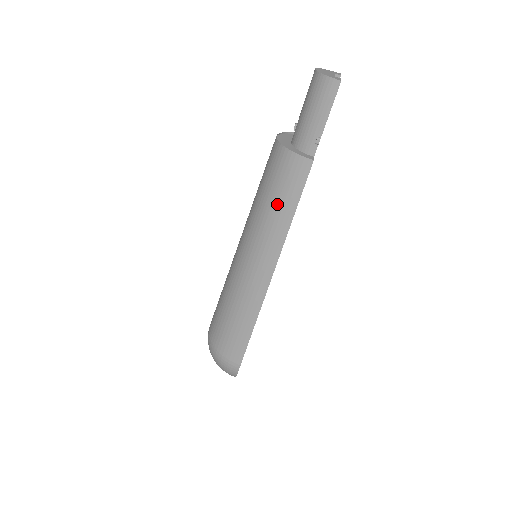
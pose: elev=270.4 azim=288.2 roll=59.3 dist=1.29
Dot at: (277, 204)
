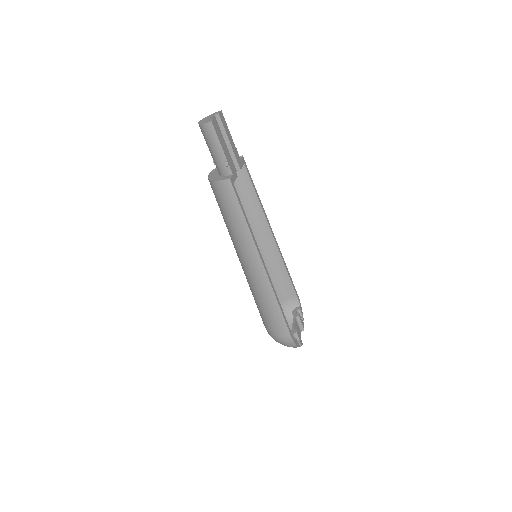
Dot at: (232, 218)
